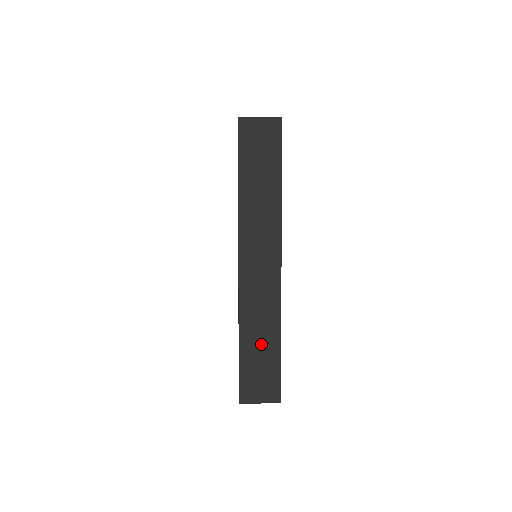
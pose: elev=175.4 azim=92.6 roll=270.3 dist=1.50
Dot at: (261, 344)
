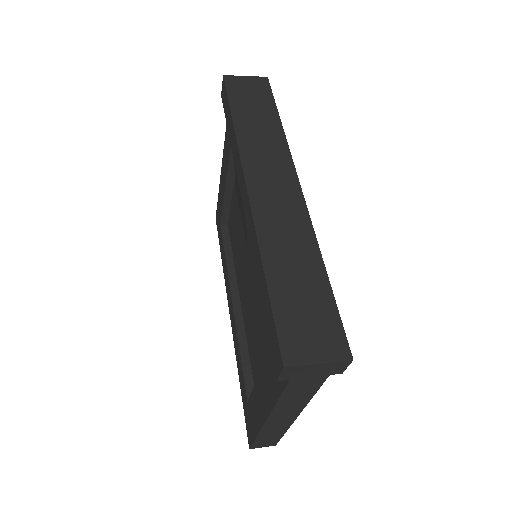
Dot at: (298, 274)
